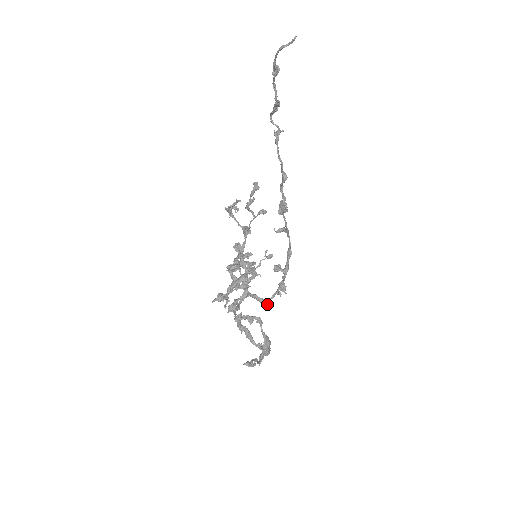
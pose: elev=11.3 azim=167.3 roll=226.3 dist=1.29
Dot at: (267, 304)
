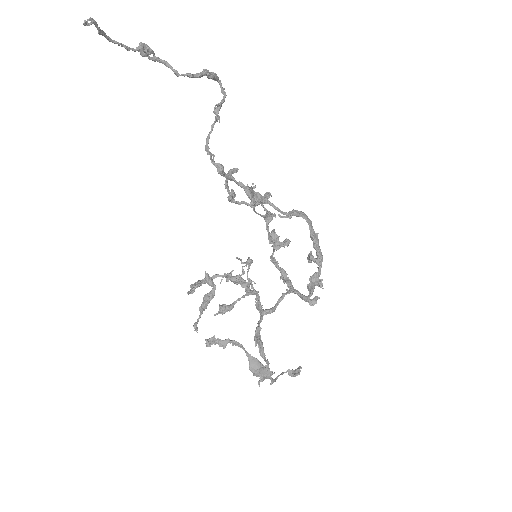
Dot at: (308, 301)
